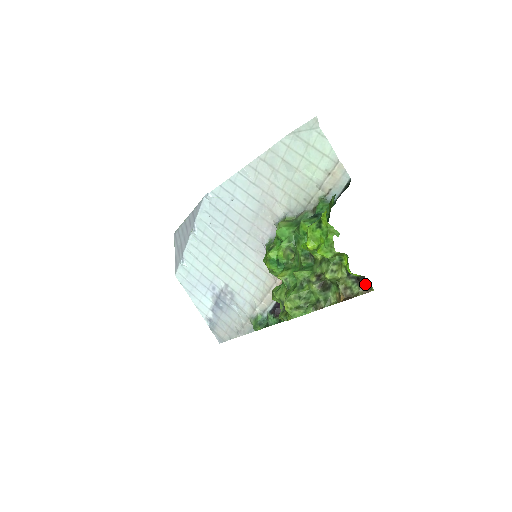
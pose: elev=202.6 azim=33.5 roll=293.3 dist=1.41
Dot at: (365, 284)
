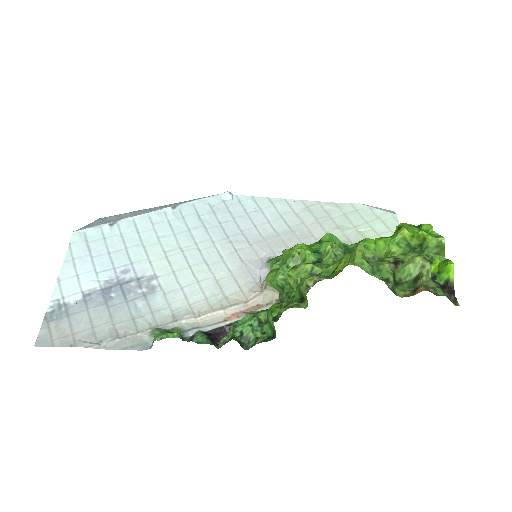
Dot at: (451, 295)
